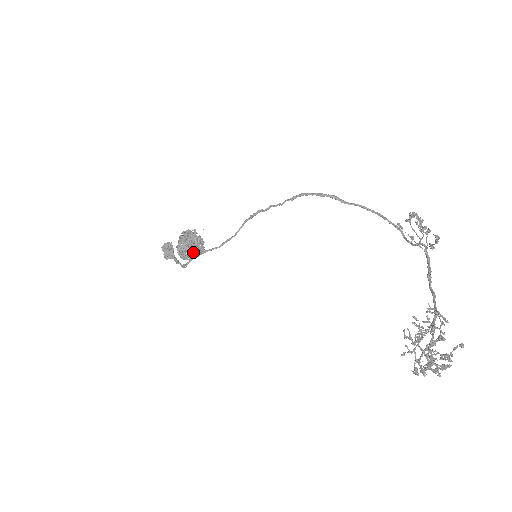
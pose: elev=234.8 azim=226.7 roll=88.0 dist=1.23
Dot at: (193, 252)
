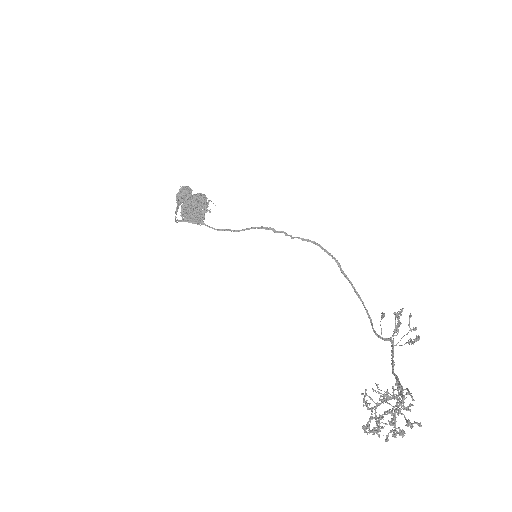
Dot at: (194, 216)
